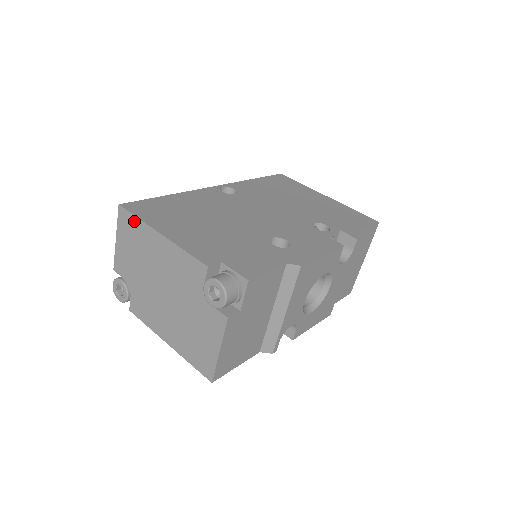
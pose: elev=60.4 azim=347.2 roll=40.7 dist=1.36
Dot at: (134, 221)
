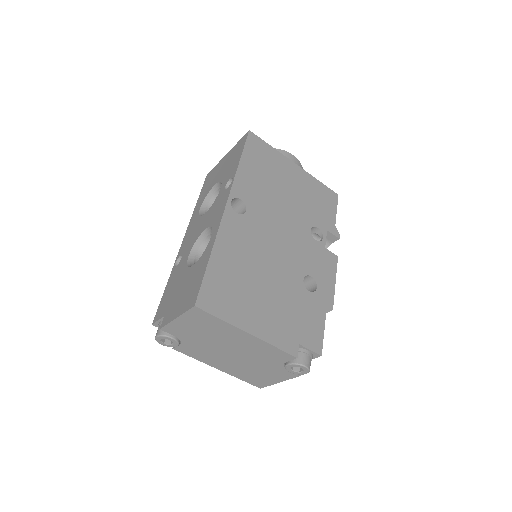
Dot at: (214, 320)
